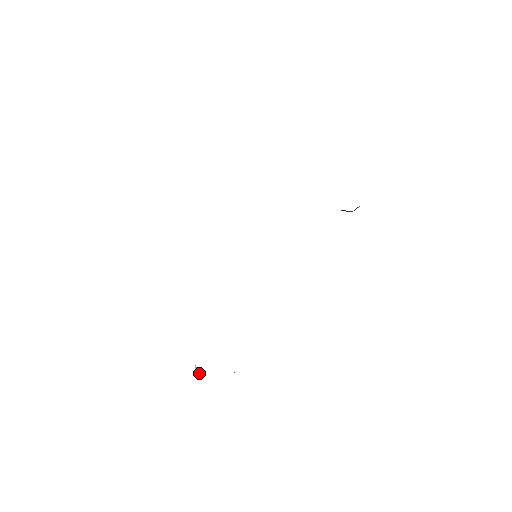
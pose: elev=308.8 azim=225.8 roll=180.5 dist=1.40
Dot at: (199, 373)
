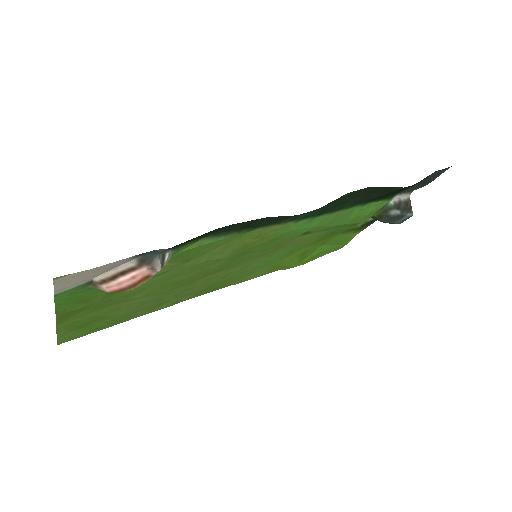
Dot at: (95, 282)
